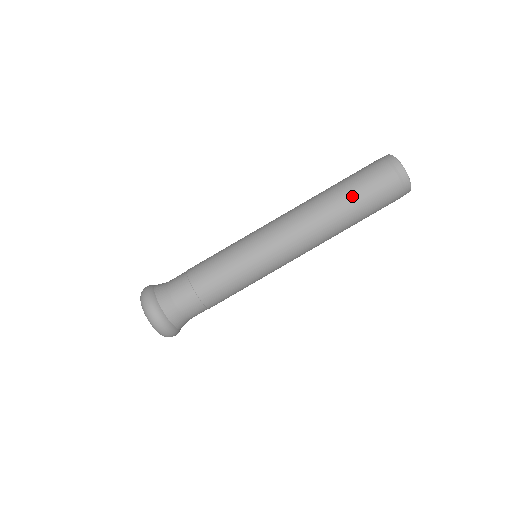
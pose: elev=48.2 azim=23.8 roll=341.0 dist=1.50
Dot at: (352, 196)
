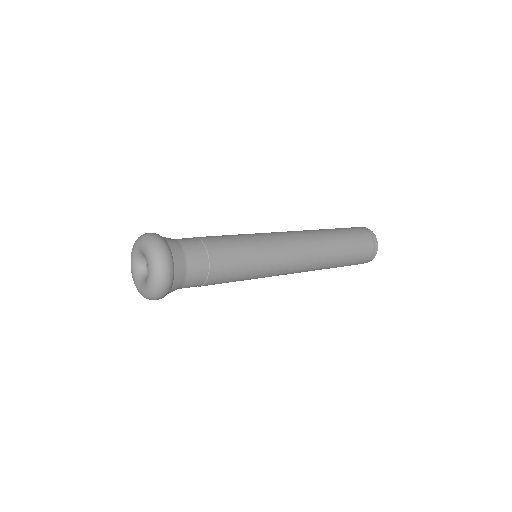
Dot at: (344, 238)
